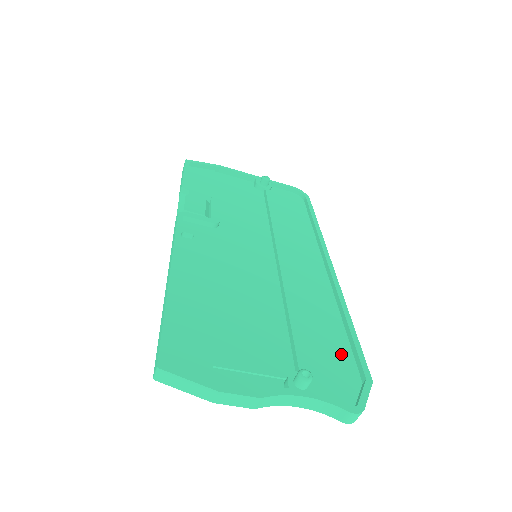
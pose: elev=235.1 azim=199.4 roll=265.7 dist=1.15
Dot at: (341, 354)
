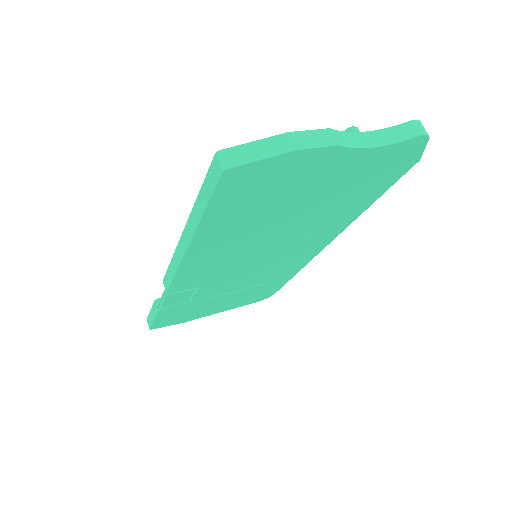
Dot at: occluded
